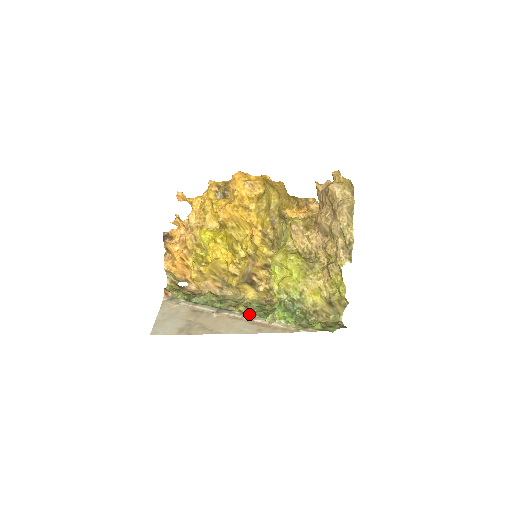
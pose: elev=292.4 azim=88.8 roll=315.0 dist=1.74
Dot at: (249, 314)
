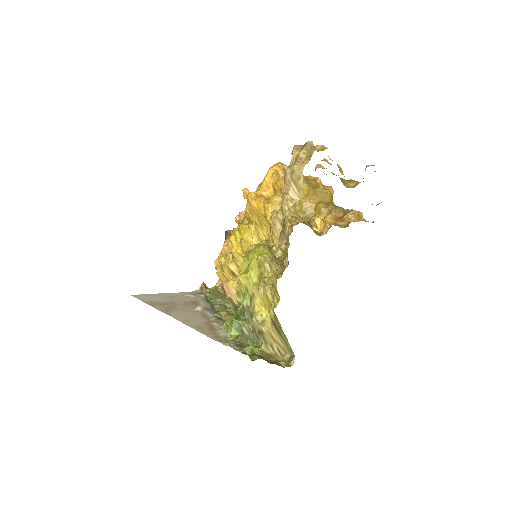
Dot at: occluded
